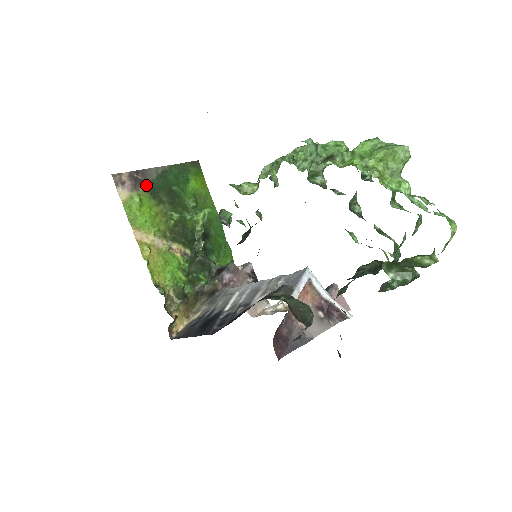
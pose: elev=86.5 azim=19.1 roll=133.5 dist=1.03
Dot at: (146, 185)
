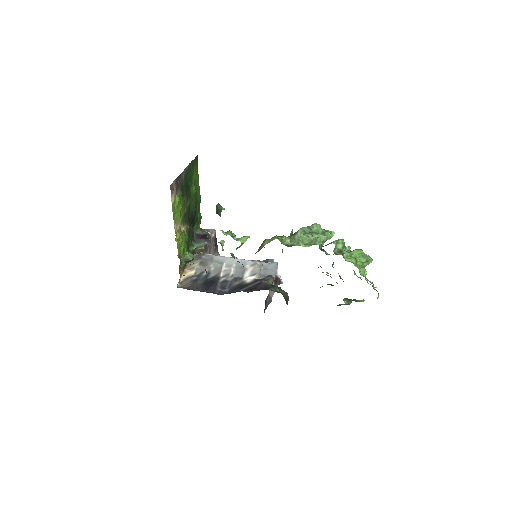
Dot at: (180, 186)
